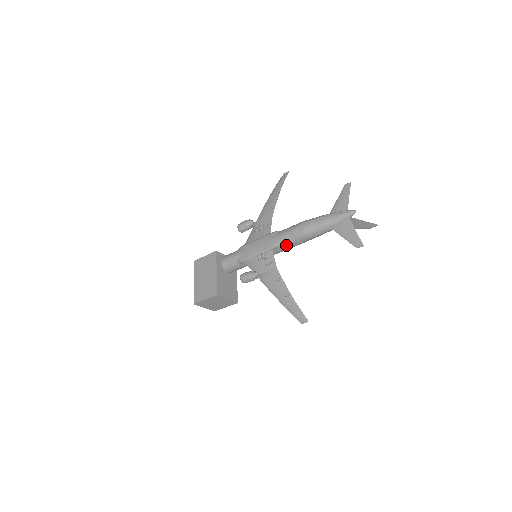
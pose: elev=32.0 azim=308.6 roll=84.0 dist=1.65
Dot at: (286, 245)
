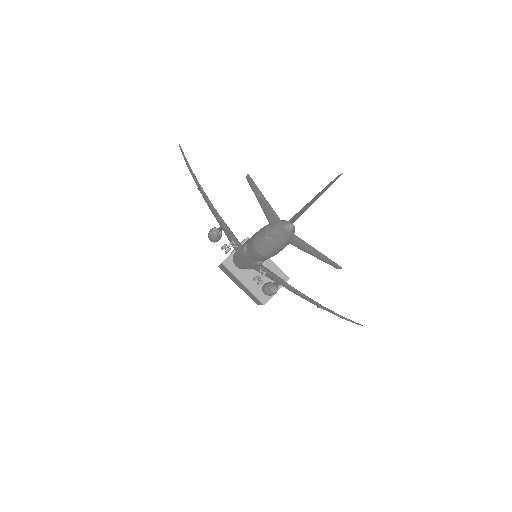
Dot at: occluded
